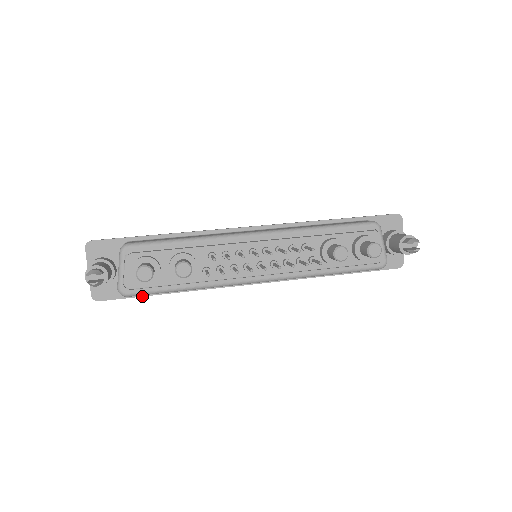
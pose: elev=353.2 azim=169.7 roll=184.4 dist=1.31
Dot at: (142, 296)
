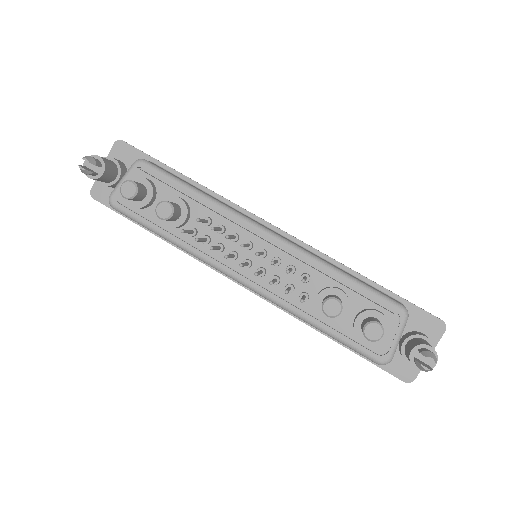
Dot at: (131, 220)
